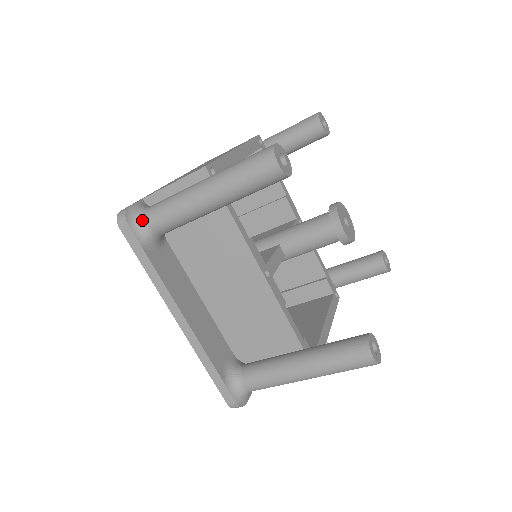
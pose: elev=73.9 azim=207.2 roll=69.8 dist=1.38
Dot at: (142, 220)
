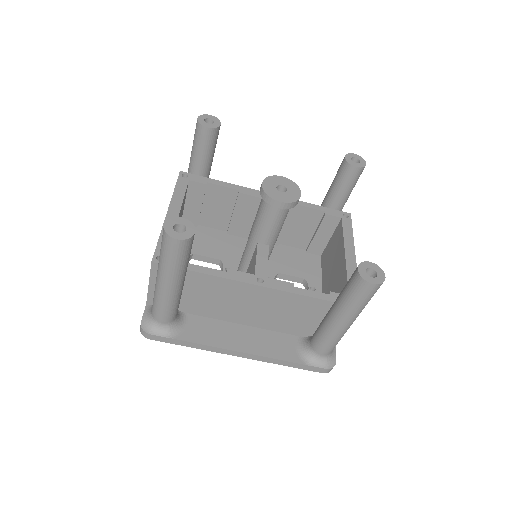
Dot at: (155, 323)
